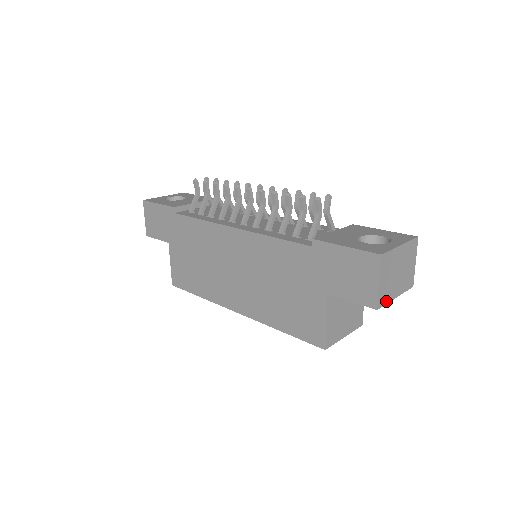
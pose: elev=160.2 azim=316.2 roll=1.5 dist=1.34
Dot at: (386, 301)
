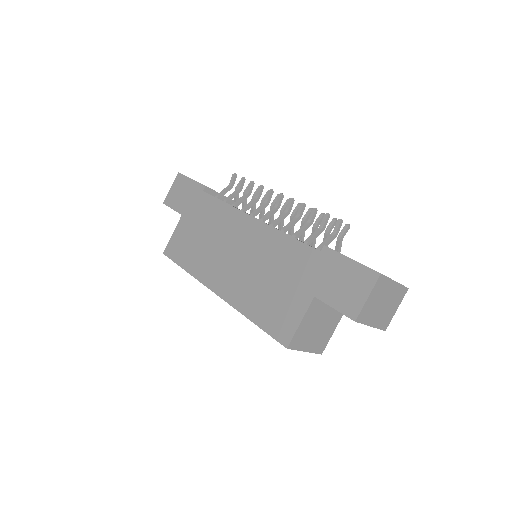
Dot at: (364, 321)
